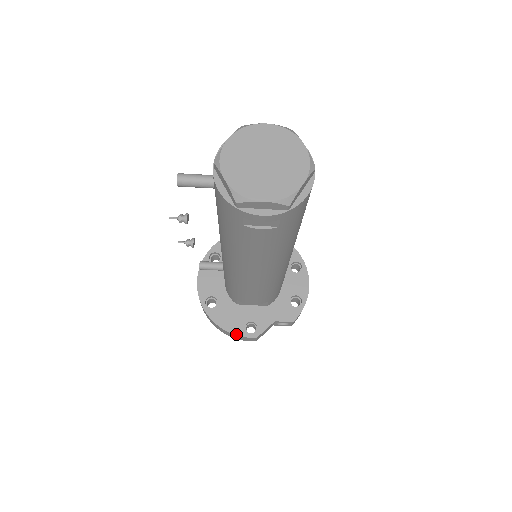
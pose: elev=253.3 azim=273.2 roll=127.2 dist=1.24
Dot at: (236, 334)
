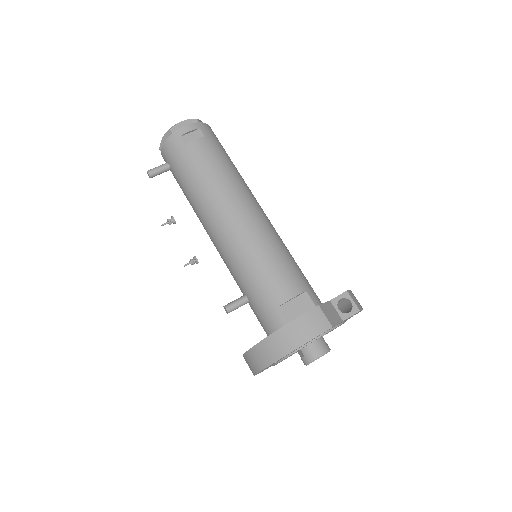
Dot at: (297, 318)
